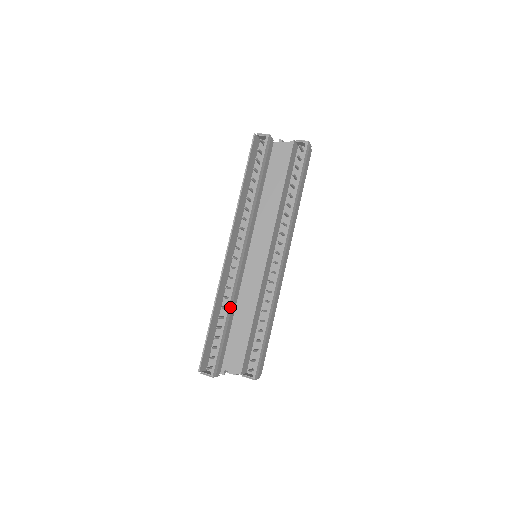
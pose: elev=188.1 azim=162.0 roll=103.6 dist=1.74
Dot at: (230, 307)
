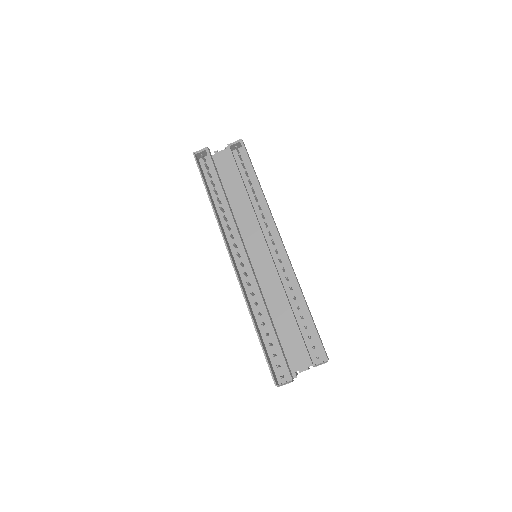
Dot at: (266, 307)
